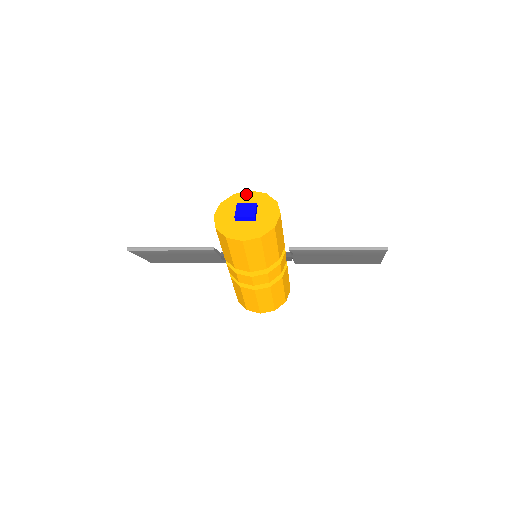
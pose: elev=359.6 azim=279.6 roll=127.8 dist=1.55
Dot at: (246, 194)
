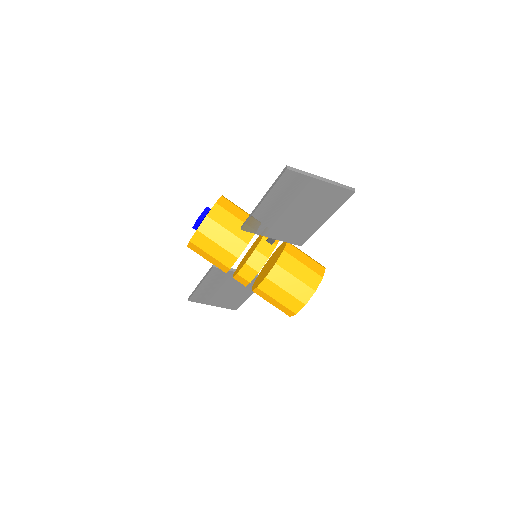
Dot at: occluded
